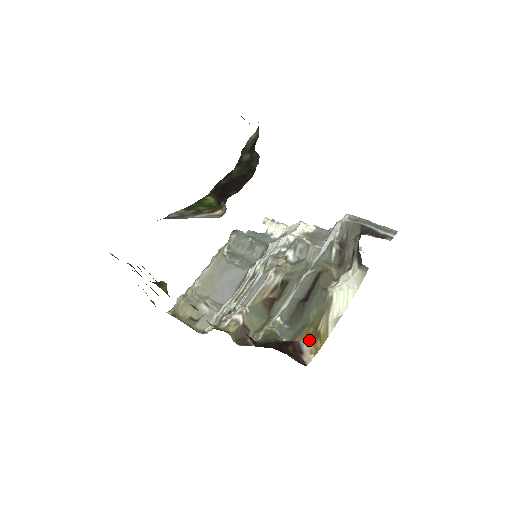
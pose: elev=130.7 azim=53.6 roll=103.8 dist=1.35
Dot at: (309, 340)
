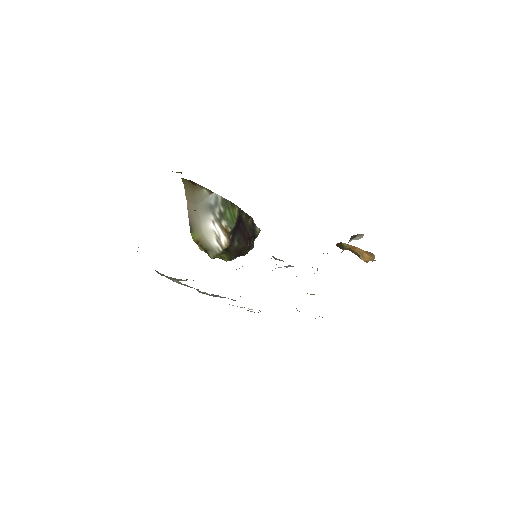
Dot at: occluded
